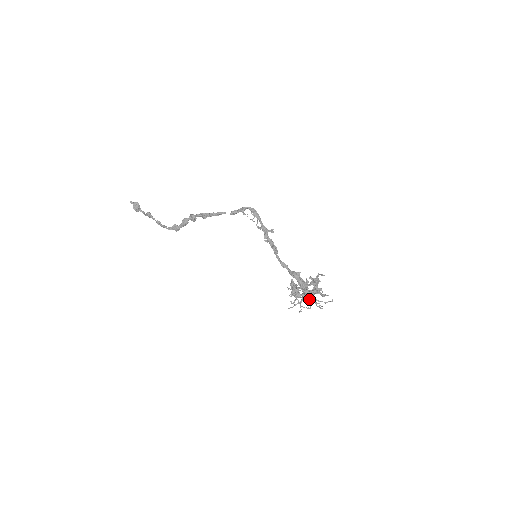
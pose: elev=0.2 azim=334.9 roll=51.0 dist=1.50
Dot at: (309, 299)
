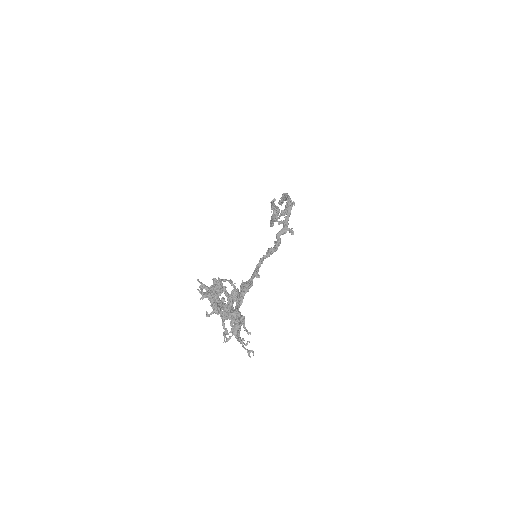
Dot at: occluded
